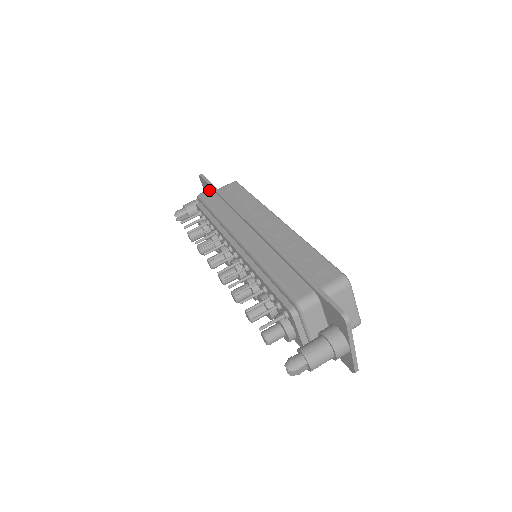
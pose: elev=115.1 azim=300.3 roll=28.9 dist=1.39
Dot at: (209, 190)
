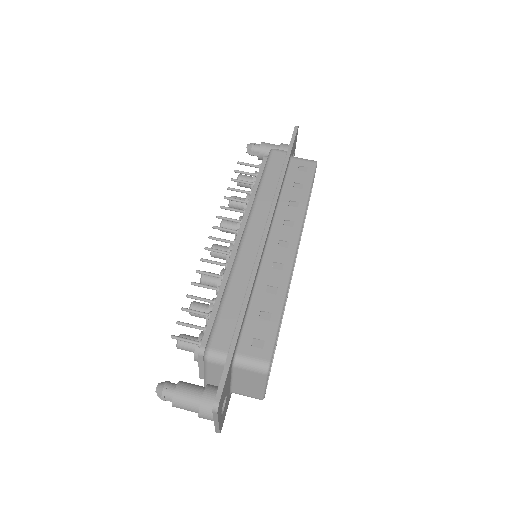
Dot at: (284, 153)
